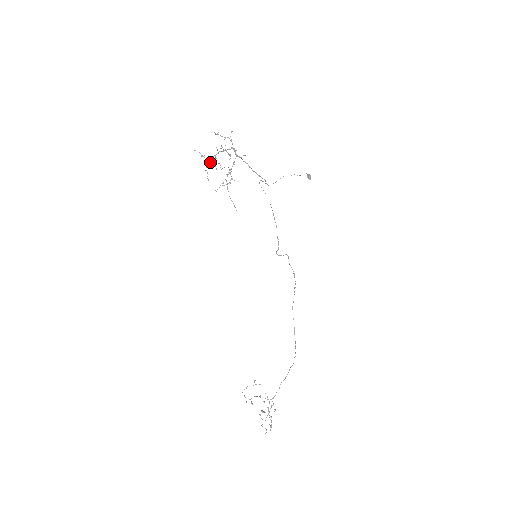
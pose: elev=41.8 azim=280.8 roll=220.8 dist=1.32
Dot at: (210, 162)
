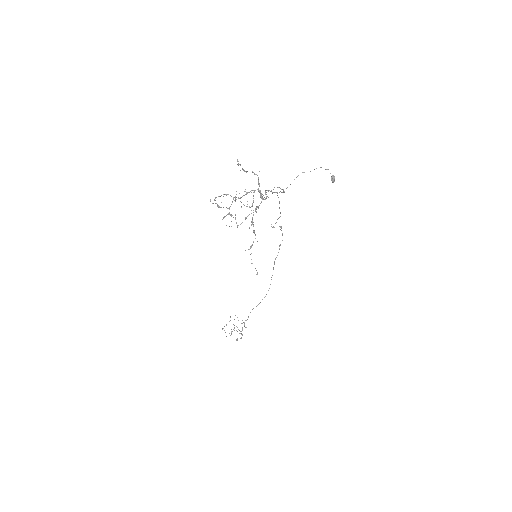
Dot at: occluded
